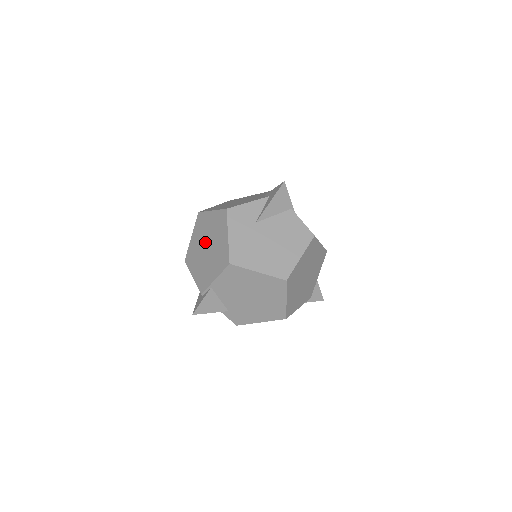
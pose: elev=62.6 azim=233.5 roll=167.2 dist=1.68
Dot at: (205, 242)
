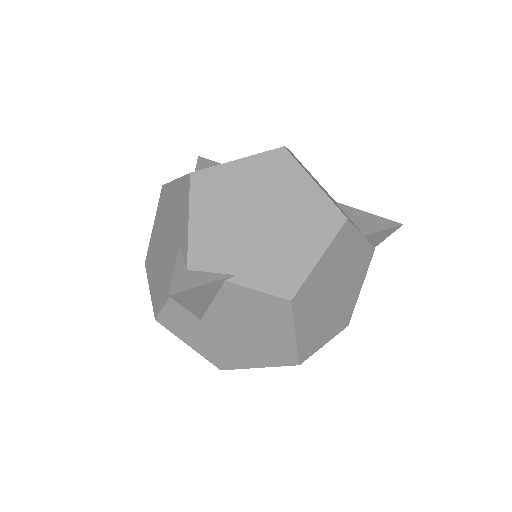
Dot at: occluded
